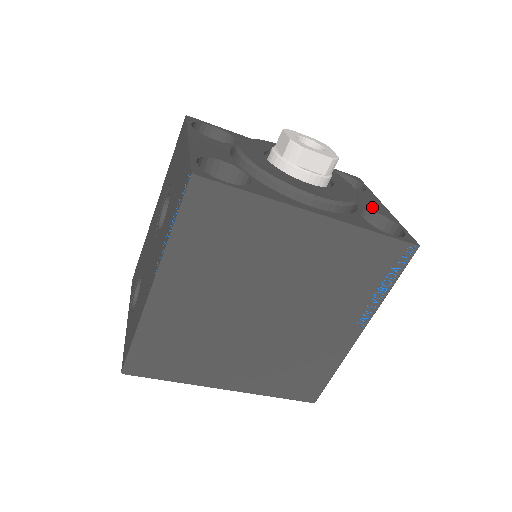
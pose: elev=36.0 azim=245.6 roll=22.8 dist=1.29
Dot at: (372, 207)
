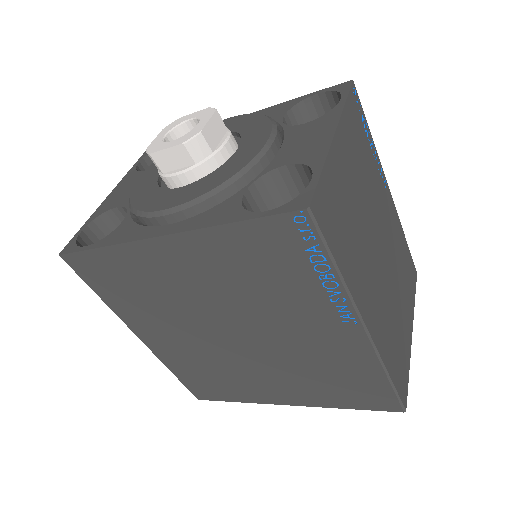
Dot at: (296, 154)
